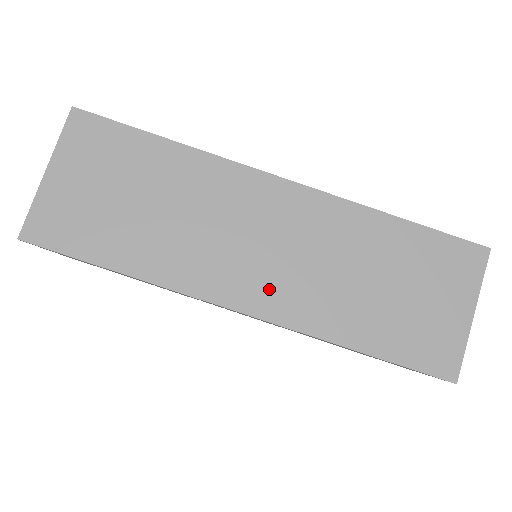
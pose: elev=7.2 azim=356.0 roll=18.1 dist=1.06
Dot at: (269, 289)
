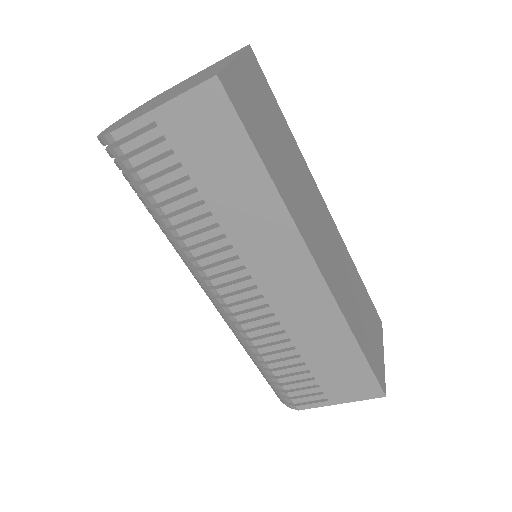
Dot at: (327, 265)
